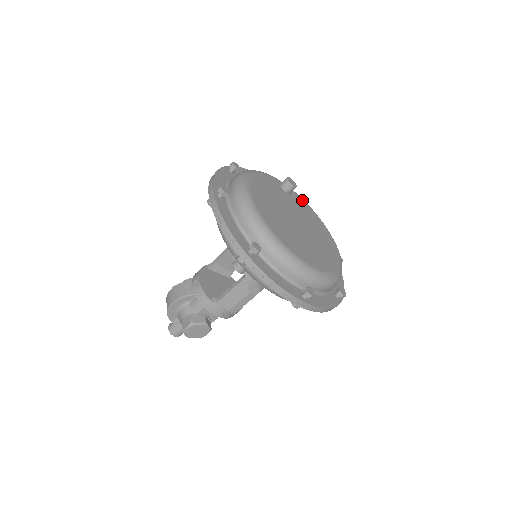
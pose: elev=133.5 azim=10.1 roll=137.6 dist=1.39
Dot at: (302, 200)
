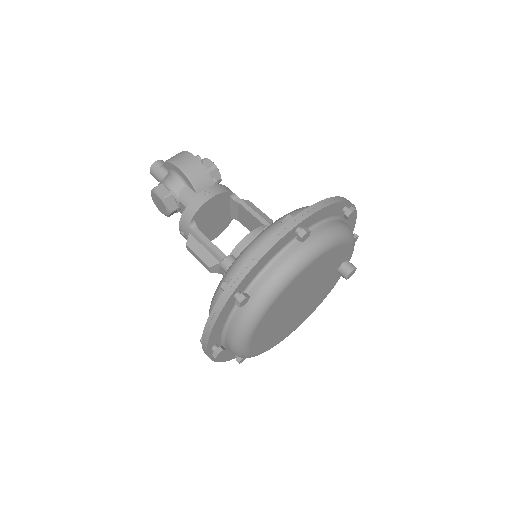
Dot at: (337, 281)
